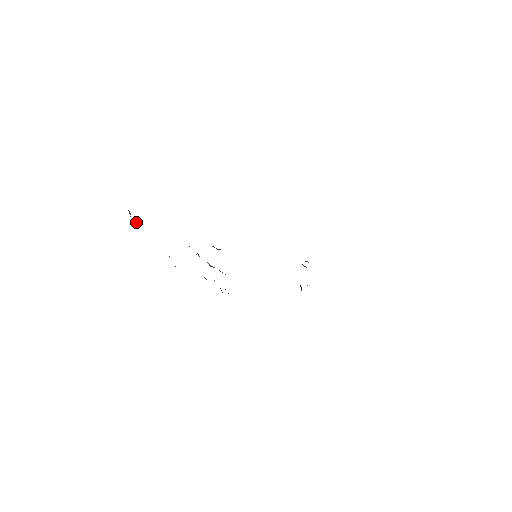
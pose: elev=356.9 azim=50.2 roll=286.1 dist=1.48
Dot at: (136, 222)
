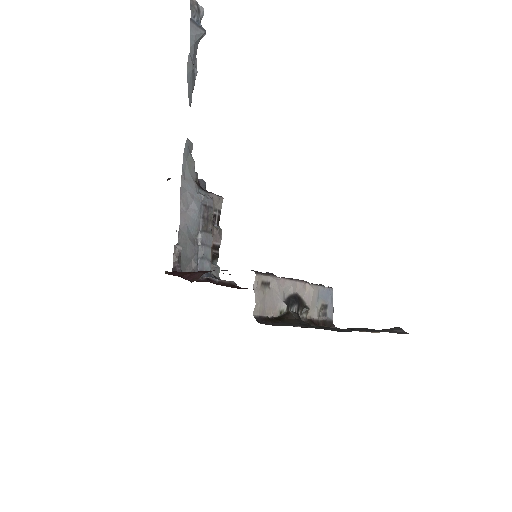
Dot at: (198, 39)
